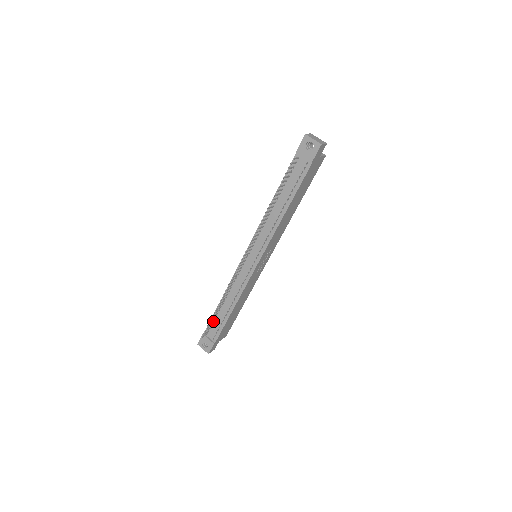
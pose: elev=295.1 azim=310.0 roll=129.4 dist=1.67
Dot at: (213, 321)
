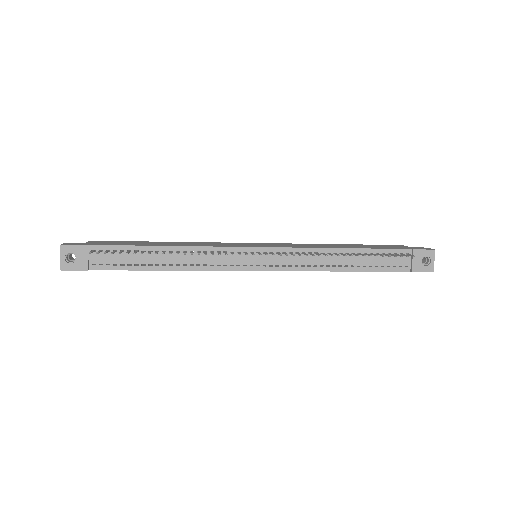
Dot at: (124, 250)
